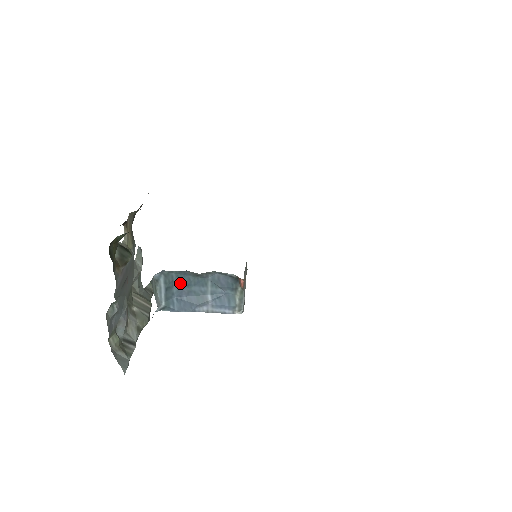
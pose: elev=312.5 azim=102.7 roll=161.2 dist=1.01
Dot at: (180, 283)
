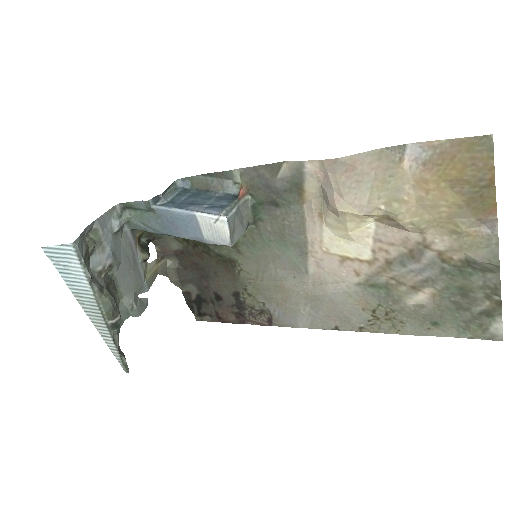
Dot at: (191, 197)
